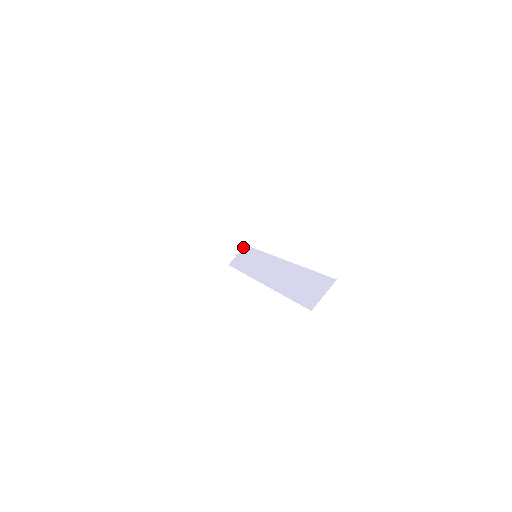
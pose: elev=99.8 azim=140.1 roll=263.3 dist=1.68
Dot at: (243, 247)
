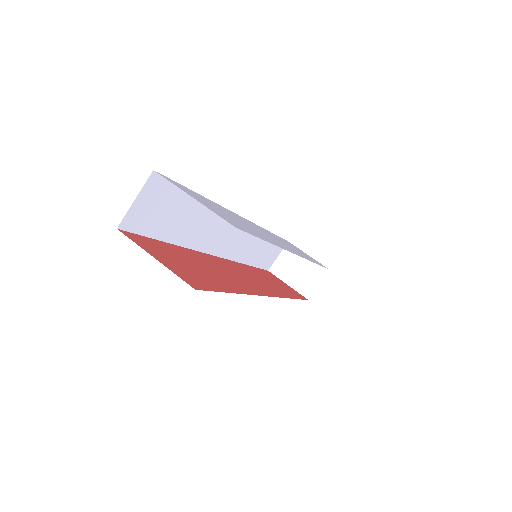
Dot at: (326, 273)
